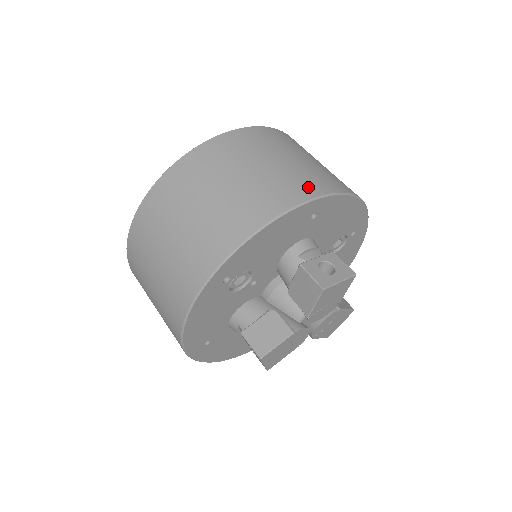
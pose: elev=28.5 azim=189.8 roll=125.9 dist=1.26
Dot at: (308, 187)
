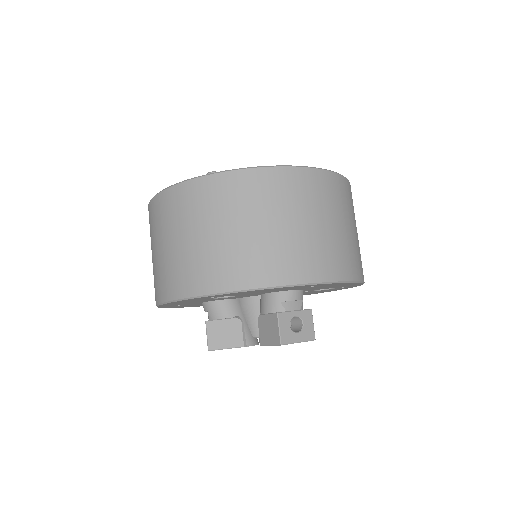
Dot at: (320, 268)
